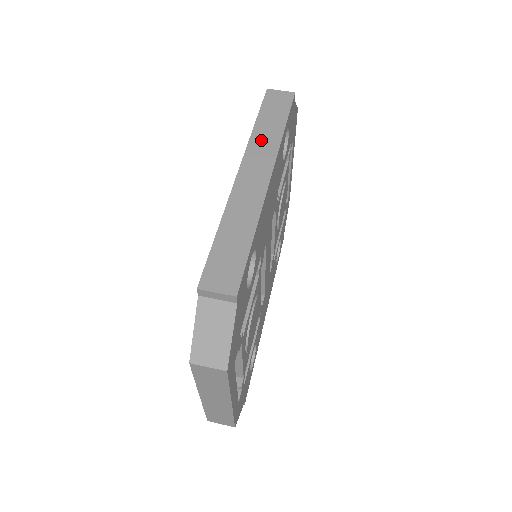
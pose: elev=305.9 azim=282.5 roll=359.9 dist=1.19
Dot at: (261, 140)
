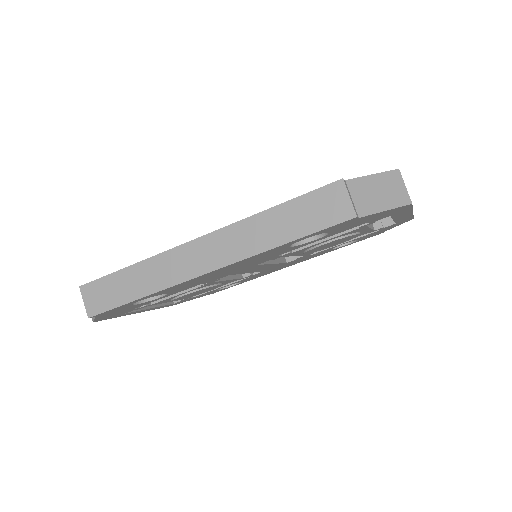
Dot at: (248, 232)
